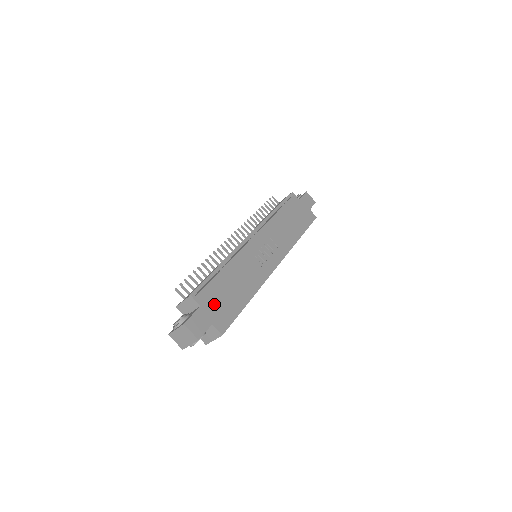
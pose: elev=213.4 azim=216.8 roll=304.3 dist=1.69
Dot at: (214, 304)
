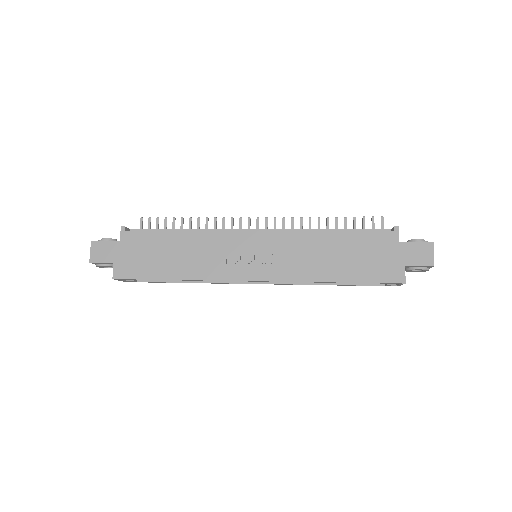
Dot at: (134, 251)
